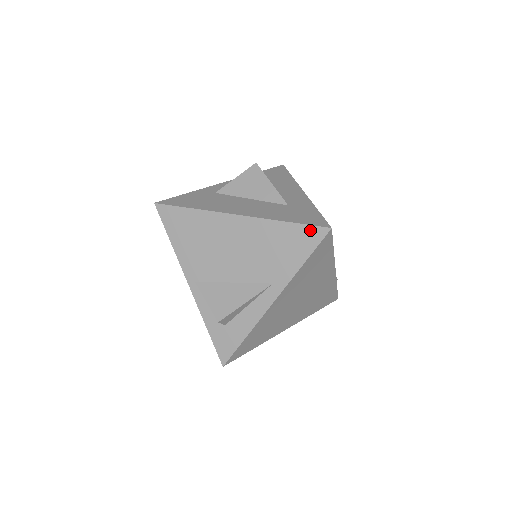
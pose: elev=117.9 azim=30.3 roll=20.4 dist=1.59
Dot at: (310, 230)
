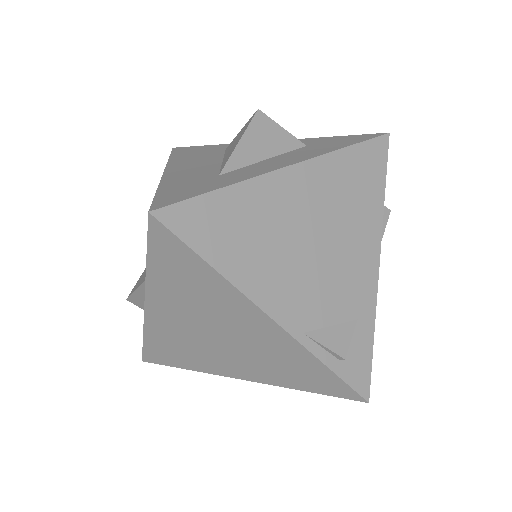
Dot at: occluded
